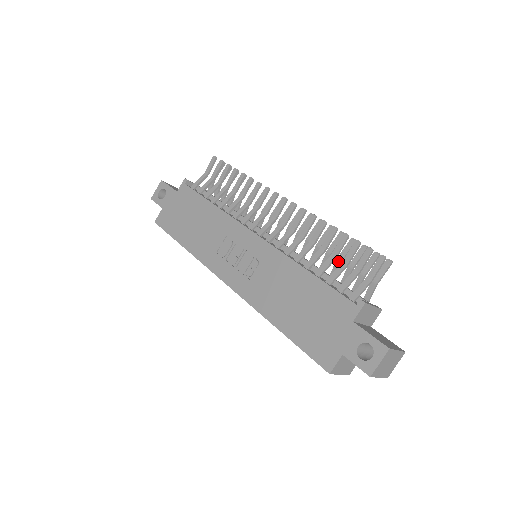
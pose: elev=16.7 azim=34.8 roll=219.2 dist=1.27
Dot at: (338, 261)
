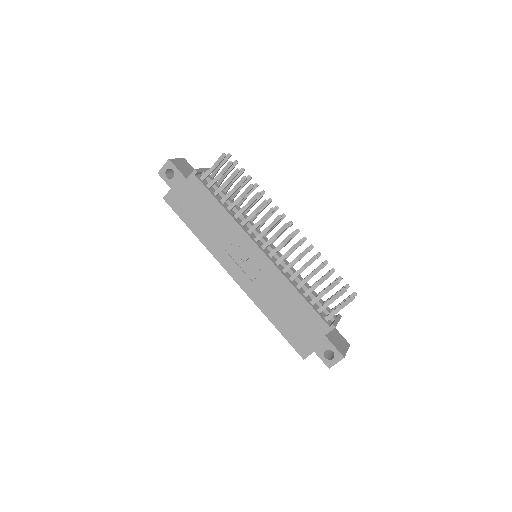
Dot at: occluded
